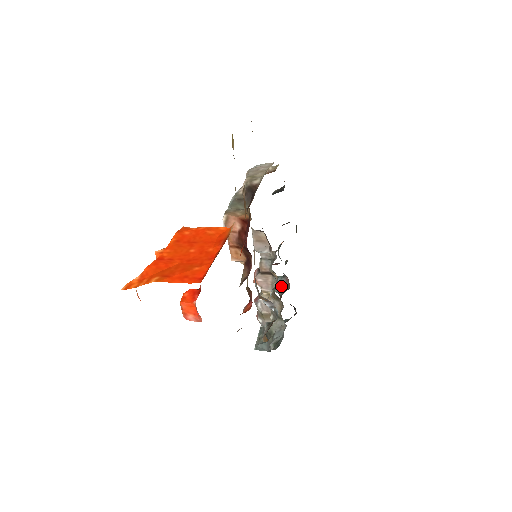
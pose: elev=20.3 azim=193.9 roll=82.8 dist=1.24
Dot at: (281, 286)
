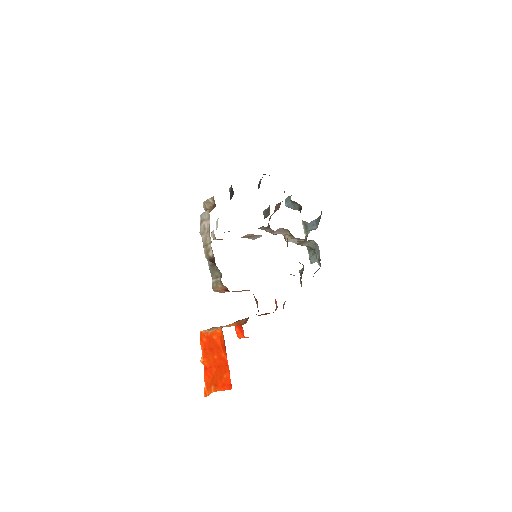
Dot at: (295, 206)
